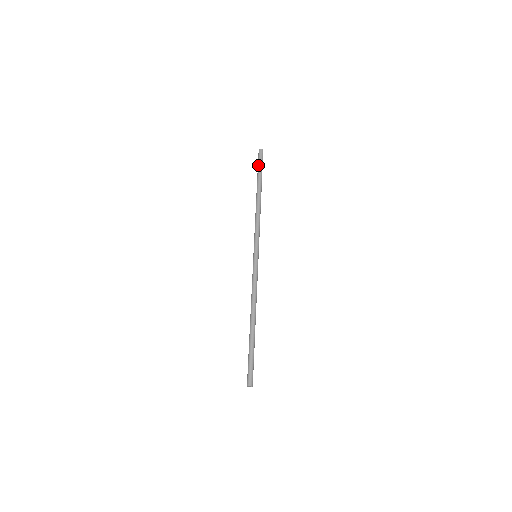
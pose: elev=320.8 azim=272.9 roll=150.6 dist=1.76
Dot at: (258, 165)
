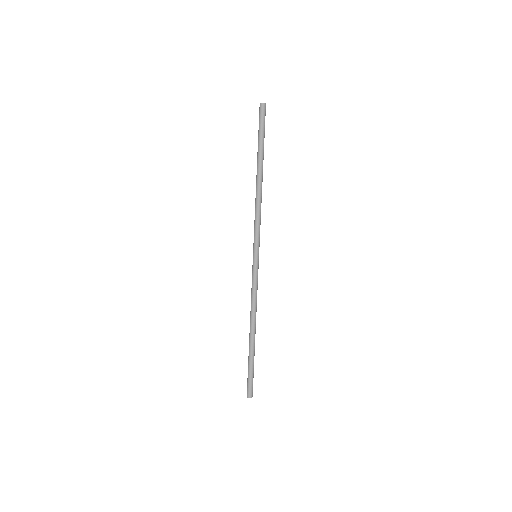
Dot at: (259, 129)
